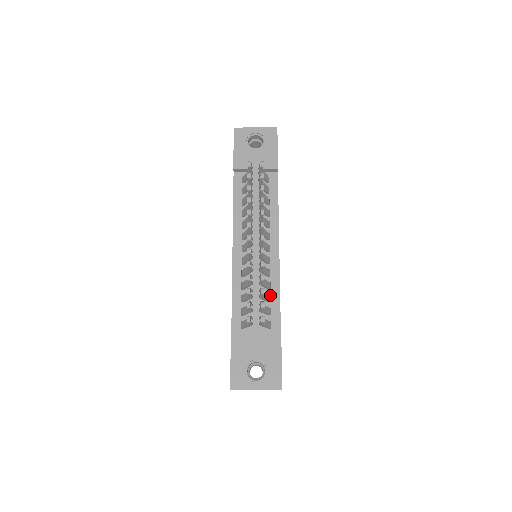
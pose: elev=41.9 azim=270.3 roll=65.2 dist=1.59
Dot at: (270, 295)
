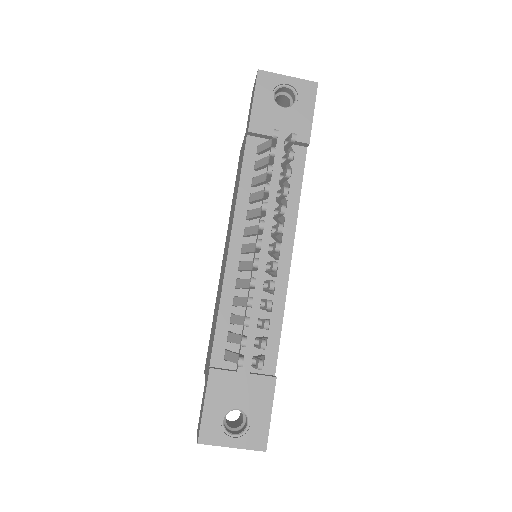
Dot at: (269, 320)
